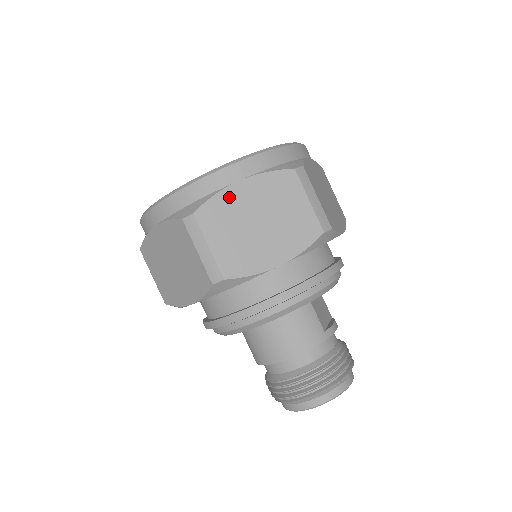
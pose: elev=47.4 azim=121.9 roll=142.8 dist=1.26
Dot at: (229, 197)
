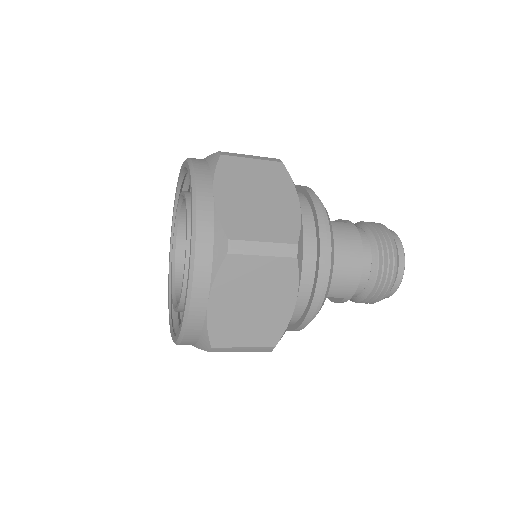
Dot at: (225, 207)
